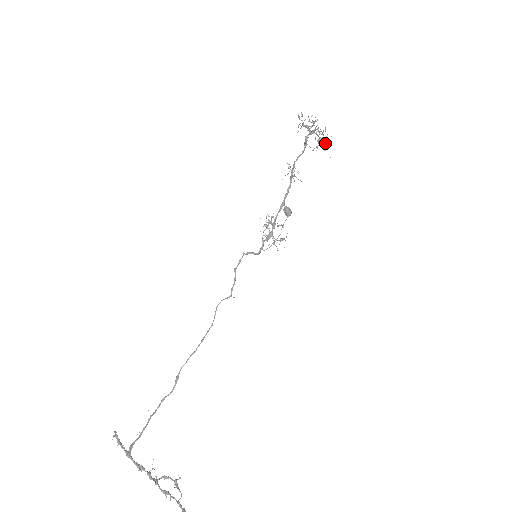
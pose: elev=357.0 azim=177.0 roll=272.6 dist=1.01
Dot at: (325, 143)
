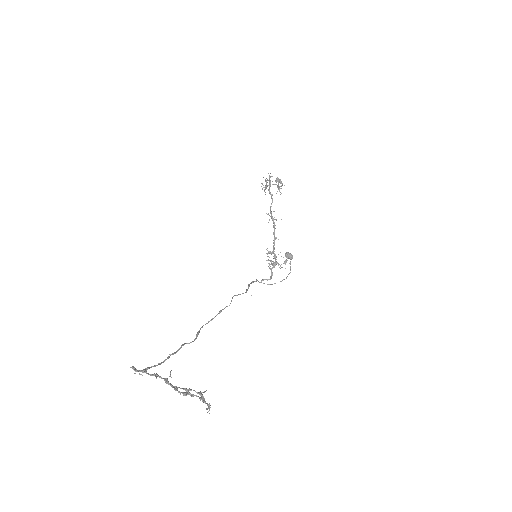
Dot at: (280, 182)
